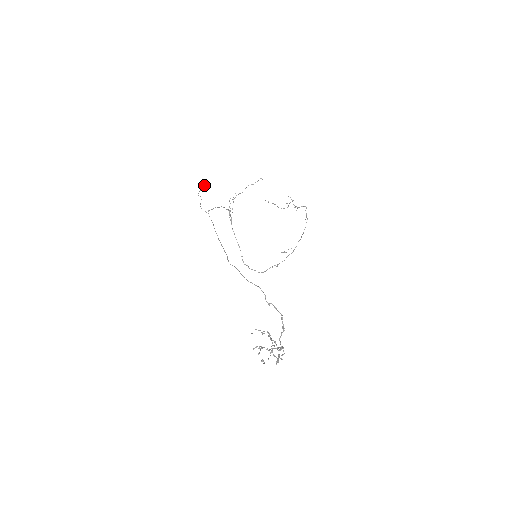
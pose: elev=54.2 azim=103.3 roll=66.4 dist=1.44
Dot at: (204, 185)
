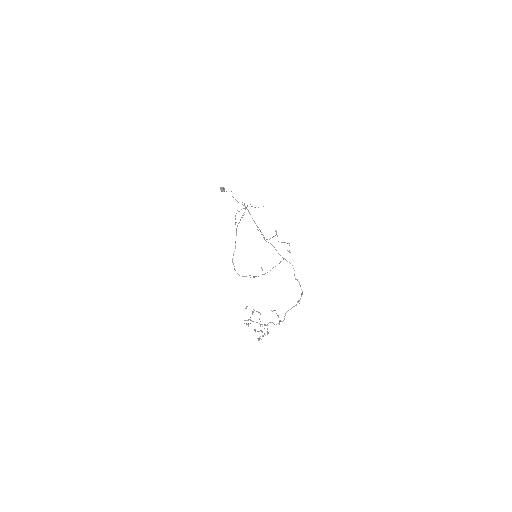
Dot at: (223, 187)
